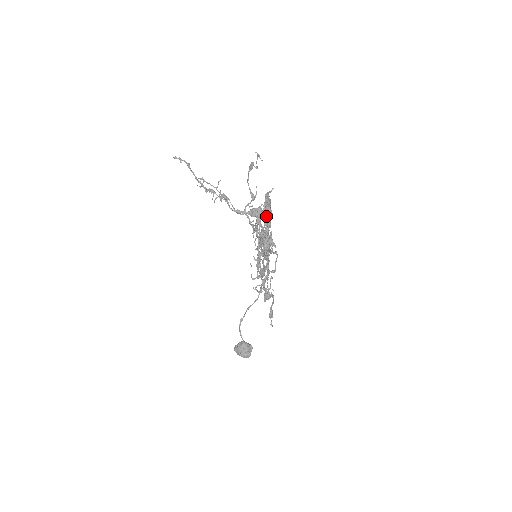
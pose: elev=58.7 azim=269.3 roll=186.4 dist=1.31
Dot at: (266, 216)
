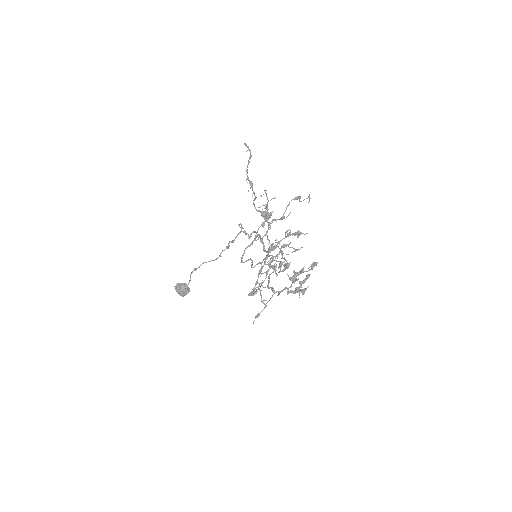
Dot at: occluded
